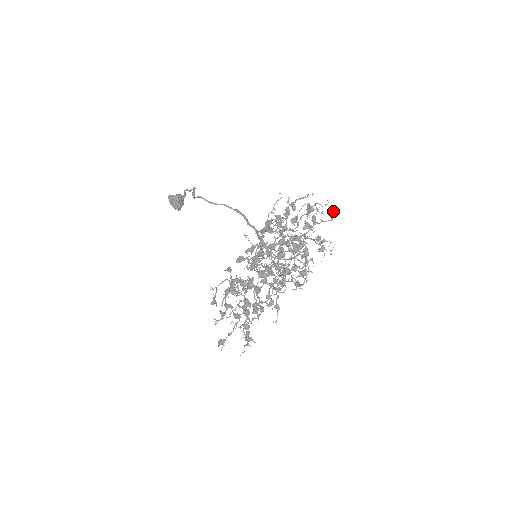
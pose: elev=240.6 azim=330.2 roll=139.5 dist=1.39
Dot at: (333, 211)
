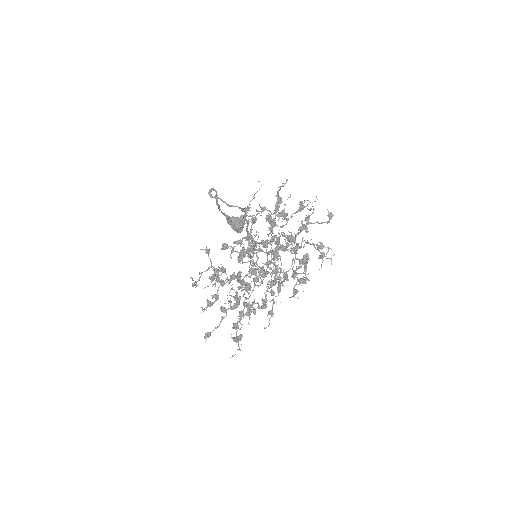
Dot at: (330, 213)
